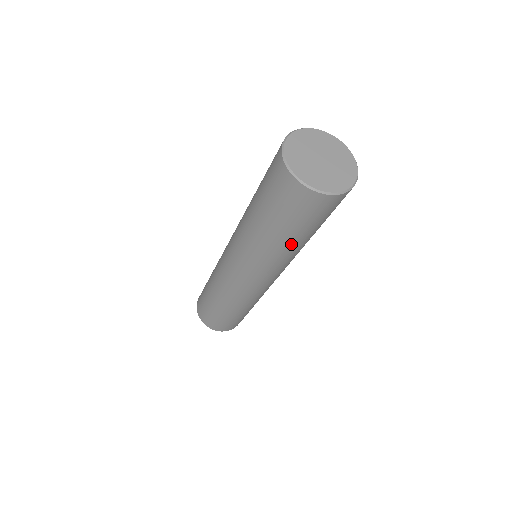
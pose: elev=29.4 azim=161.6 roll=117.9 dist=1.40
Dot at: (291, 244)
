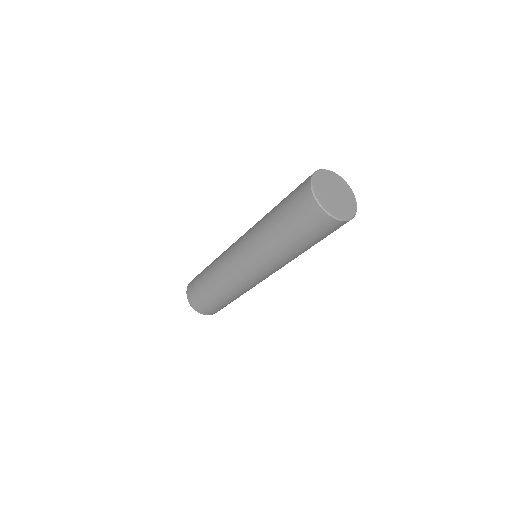
Dot at: (294, 250)
